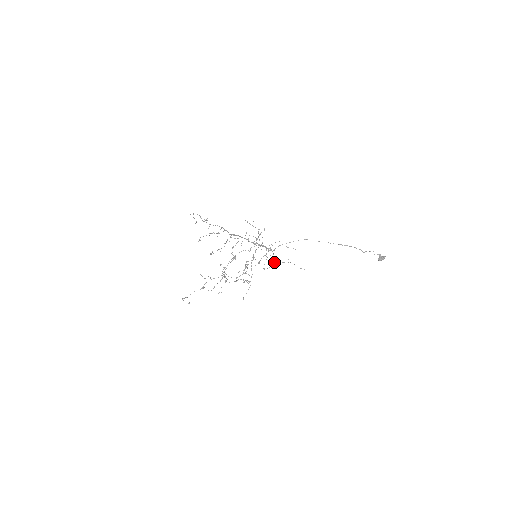
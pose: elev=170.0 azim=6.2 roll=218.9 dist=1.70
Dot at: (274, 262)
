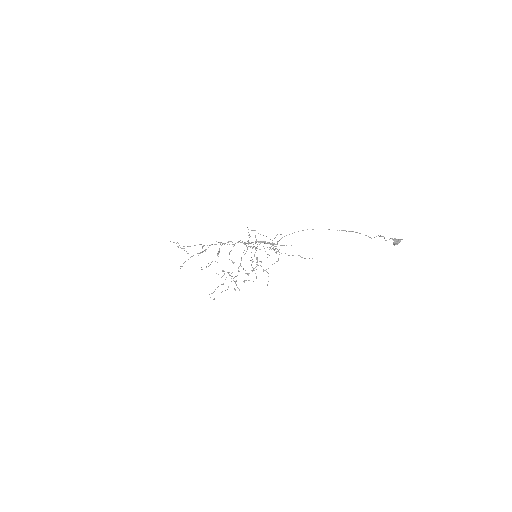
Dot at: occluded
